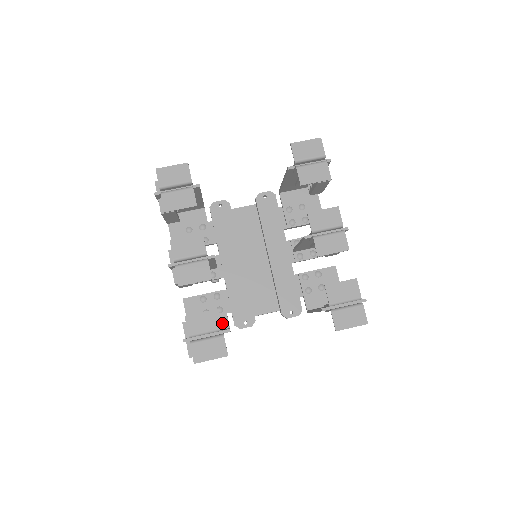
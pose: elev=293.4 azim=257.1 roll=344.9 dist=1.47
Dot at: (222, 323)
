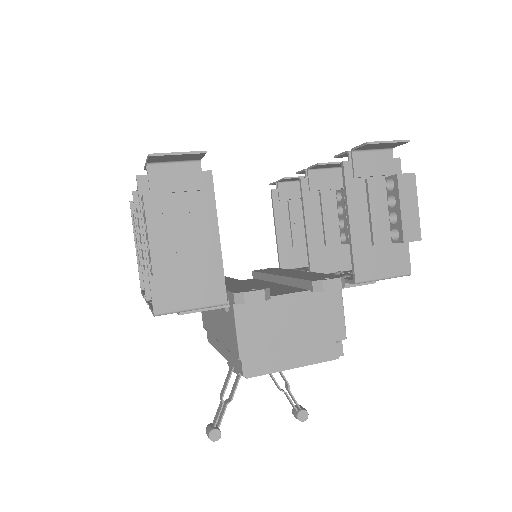
Dot at: occluded
